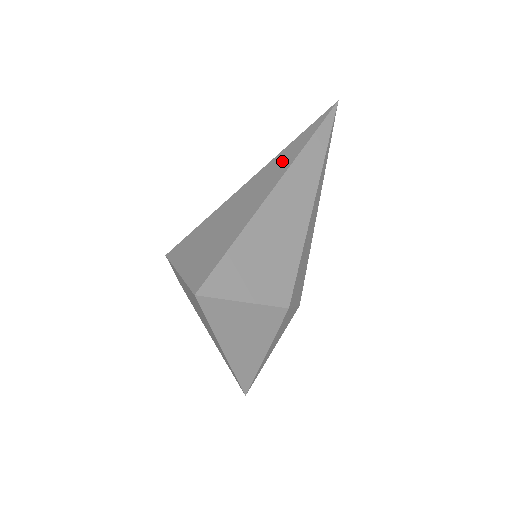
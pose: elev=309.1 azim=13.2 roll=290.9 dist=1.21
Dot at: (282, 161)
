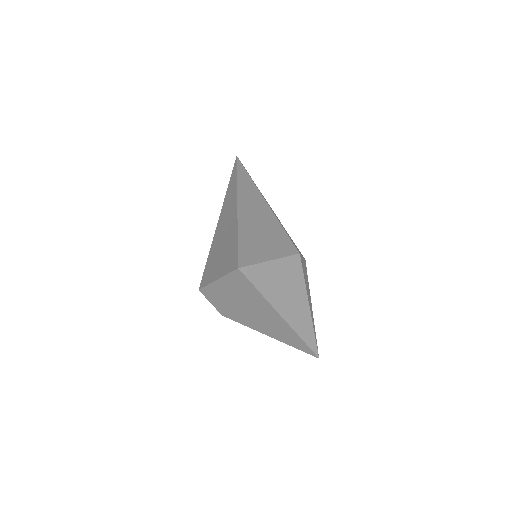
Dot at: (230, 197)
